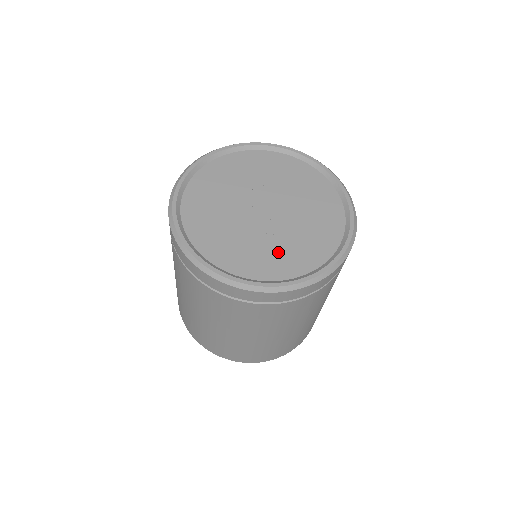
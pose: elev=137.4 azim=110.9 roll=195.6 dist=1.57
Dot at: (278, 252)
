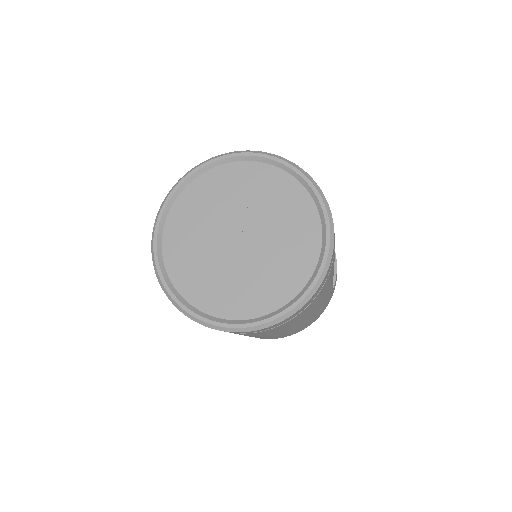
Dot at: (229, 288)
